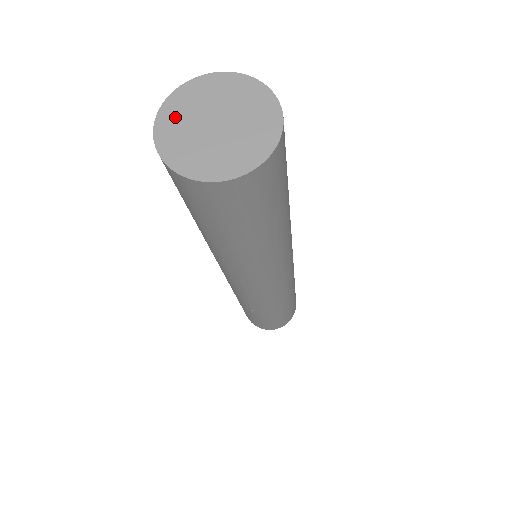
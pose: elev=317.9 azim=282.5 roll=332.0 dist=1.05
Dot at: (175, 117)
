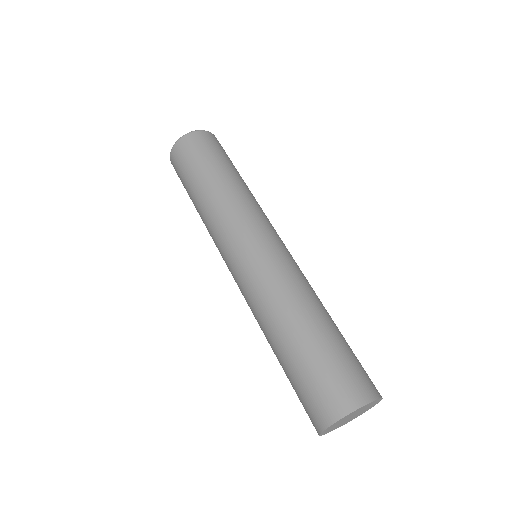
Dot at: (329, 430)
